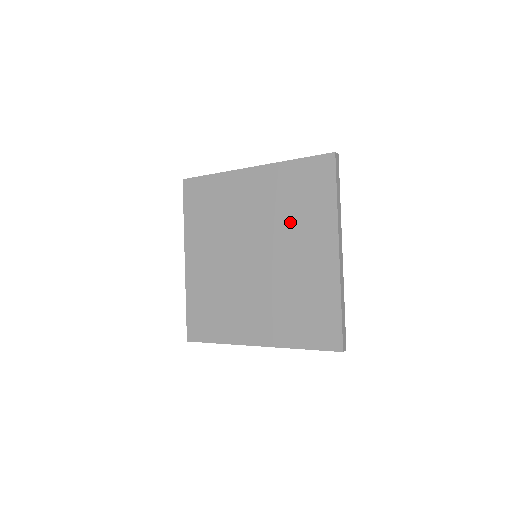
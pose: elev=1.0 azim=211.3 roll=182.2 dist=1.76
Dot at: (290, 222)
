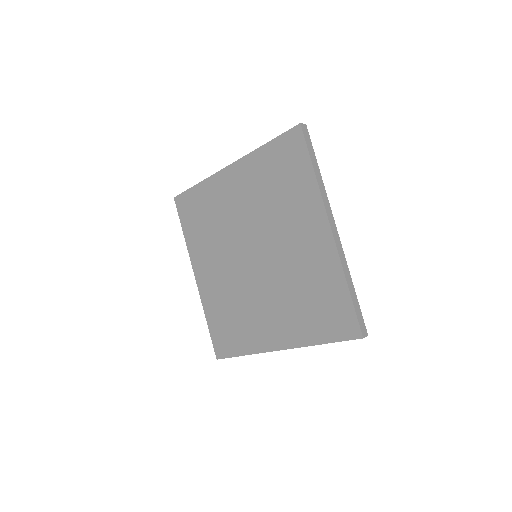
Dot at: (277, 211)
